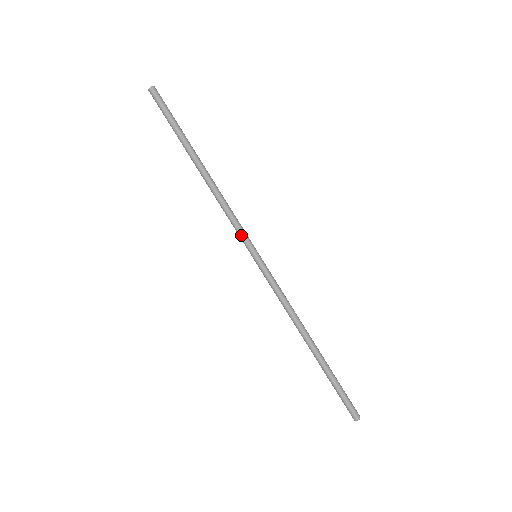
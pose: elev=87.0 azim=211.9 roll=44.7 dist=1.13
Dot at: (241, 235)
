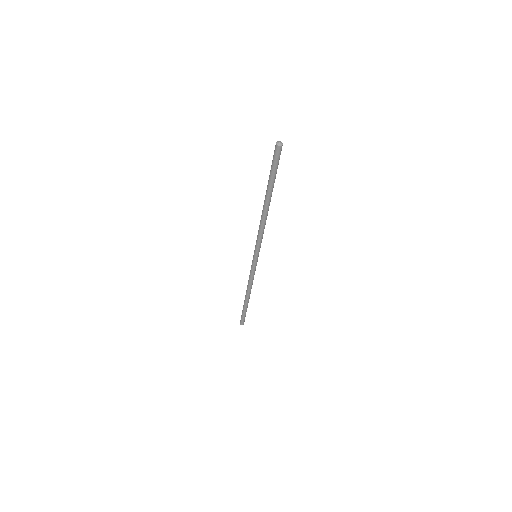
Dot at: (259, 247)
